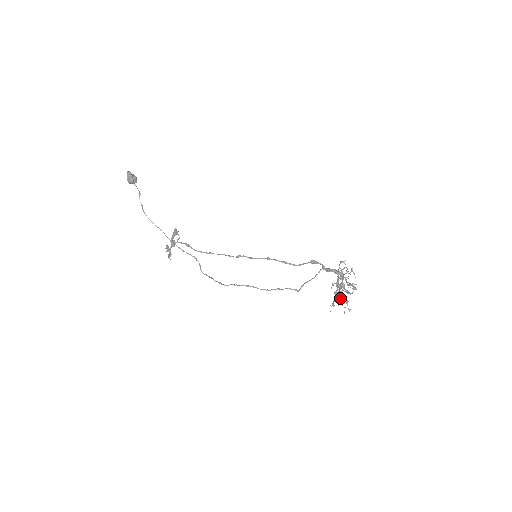
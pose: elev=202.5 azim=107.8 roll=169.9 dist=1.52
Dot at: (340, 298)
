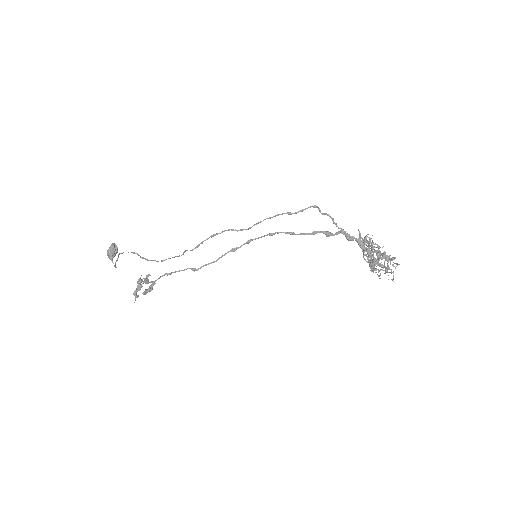
Dot at: (377, 252)
